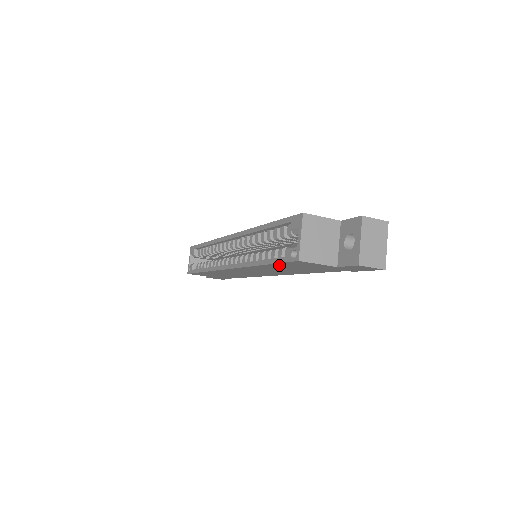
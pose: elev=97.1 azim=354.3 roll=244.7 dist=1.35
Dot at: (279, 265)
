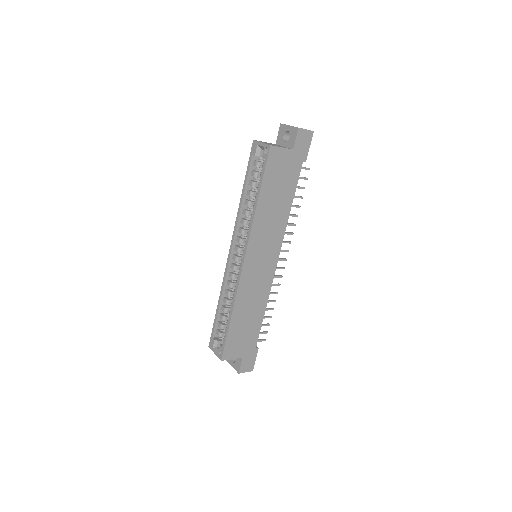
Dot at: (267, 184)
